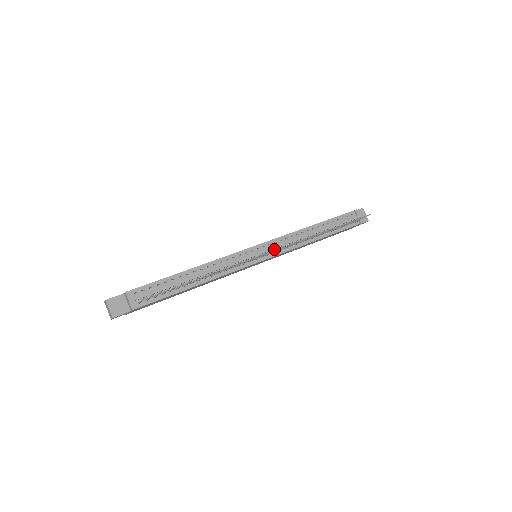
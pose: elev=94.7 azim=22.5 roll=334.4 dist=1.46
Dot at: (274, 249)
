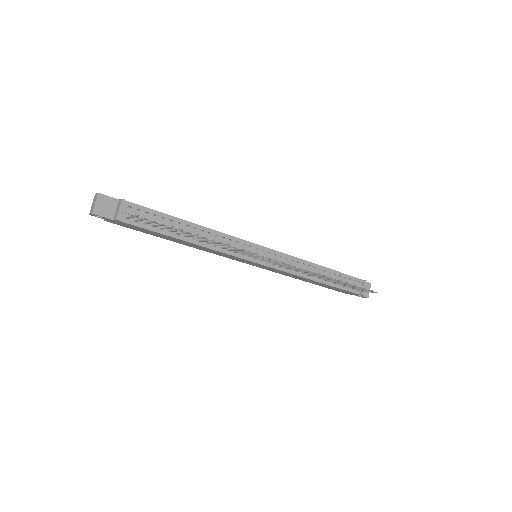
Dot at: (276, 261)
